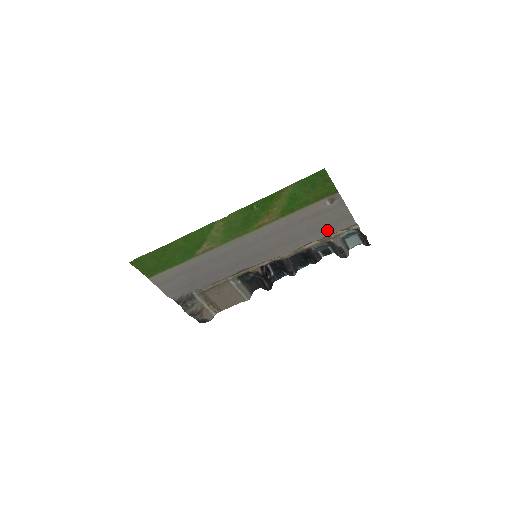
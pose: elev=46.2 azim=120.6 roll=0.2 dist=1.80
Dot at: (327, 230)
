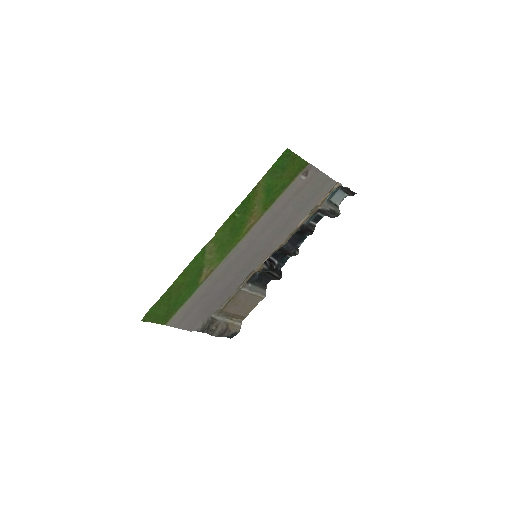
Dot at: (312, 202)
